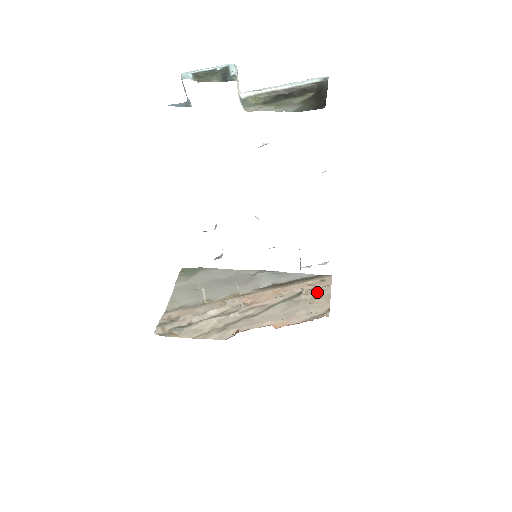
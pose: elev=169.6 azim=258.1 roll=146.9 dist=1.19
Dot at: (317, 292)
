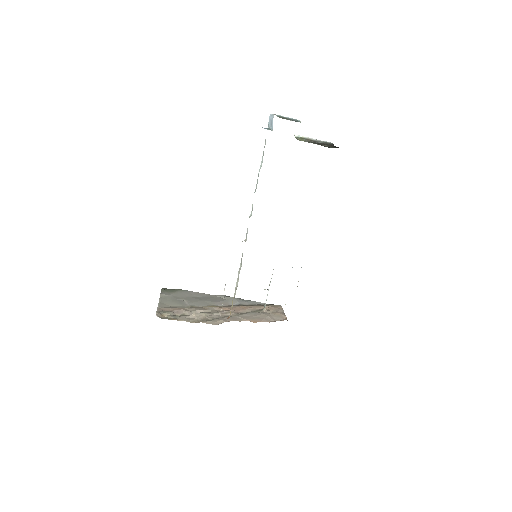
Dot at: (274, 310)
